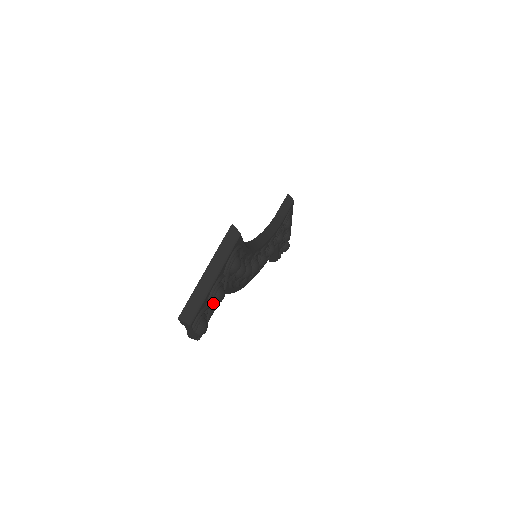
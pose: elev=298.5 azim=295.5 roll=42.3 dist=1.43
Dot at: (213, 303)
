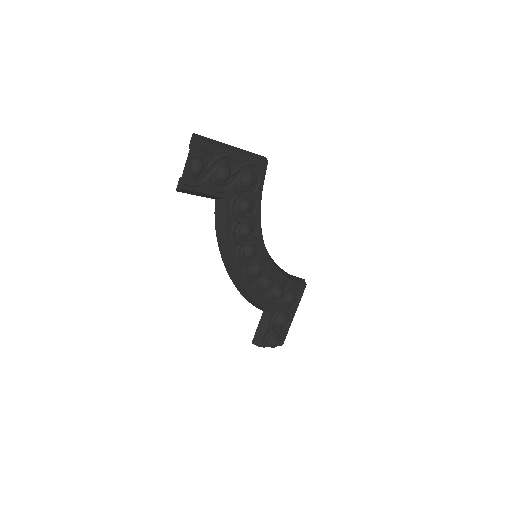
Dot at: (217, 171)
